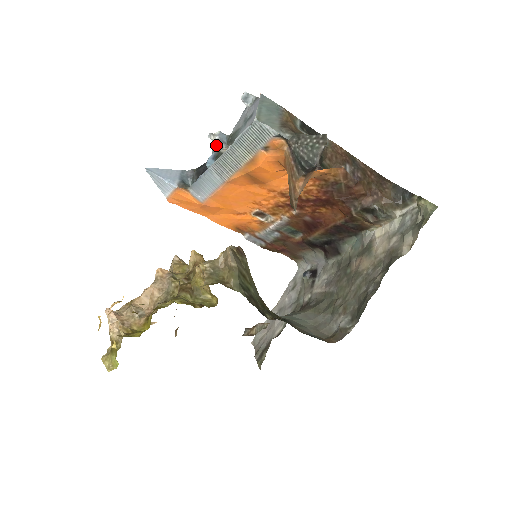
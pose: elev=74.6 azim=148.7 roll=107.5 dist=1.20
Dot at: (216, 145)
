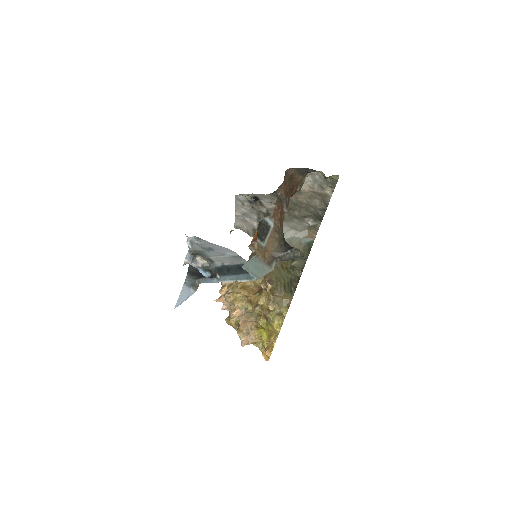
Dot at: (195, 265)
